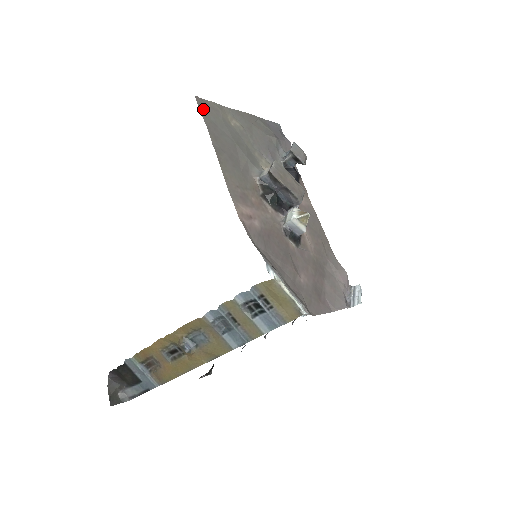
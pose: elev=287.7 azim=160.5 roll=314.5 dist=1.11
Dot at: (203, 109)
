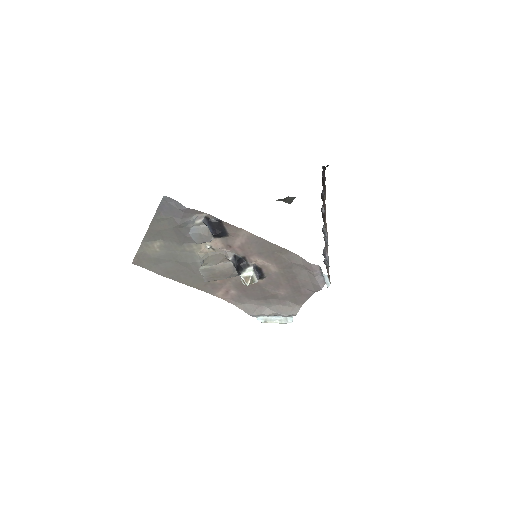
Dot at: (143, 265)
